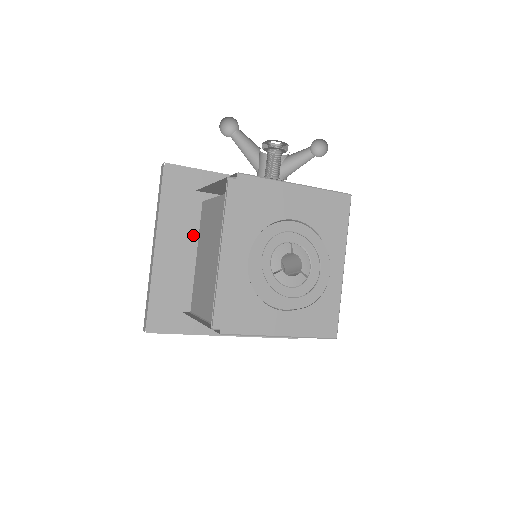
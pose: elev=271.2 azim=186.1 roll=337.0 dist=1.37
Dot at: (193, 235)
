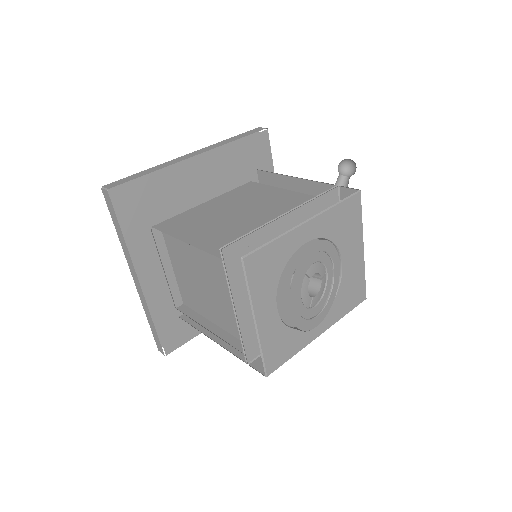
Dot at: (213, 189)
